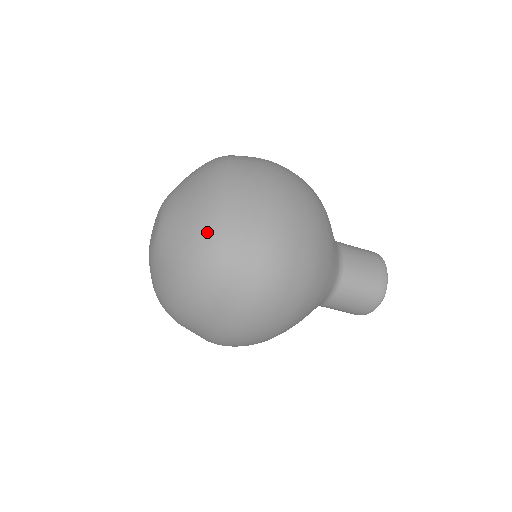
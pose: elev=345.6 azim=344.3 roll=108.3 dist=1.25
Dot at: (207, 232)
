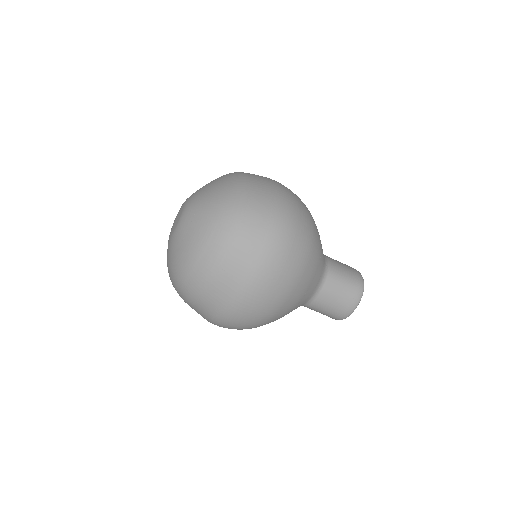
Dot at: (231, 192)
